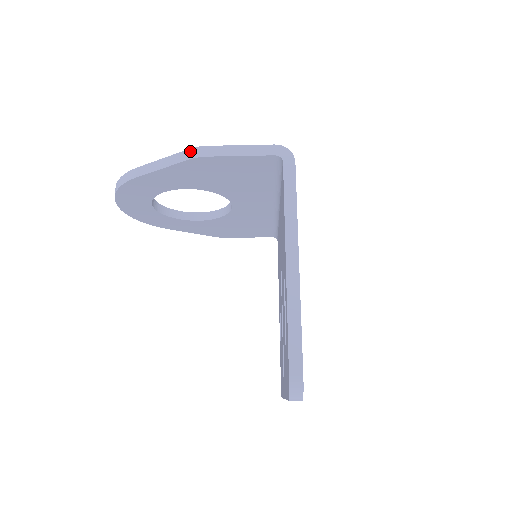
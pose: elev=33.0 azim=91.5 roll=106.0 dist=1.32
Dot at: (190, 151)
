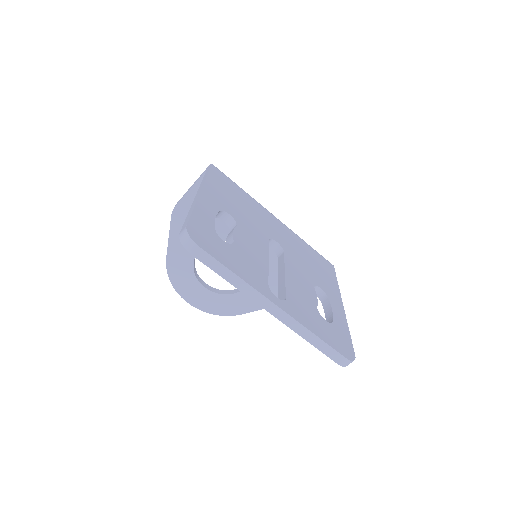
Dot at: occluded
